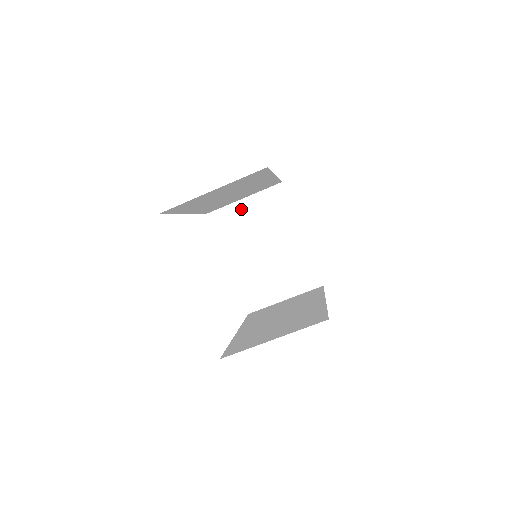
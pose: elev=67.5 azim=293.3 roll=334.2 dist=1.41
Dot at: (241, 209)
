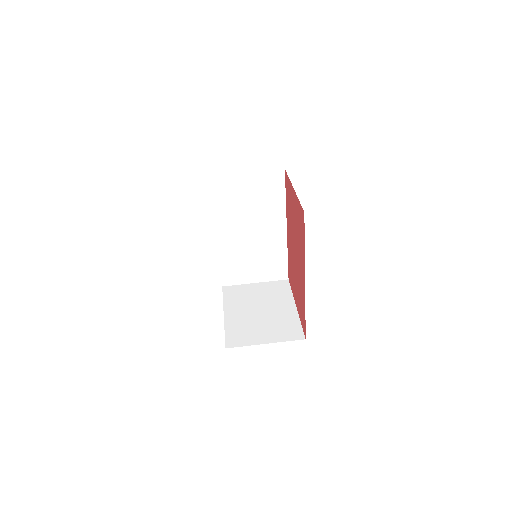
Dot at: (250, 288)
